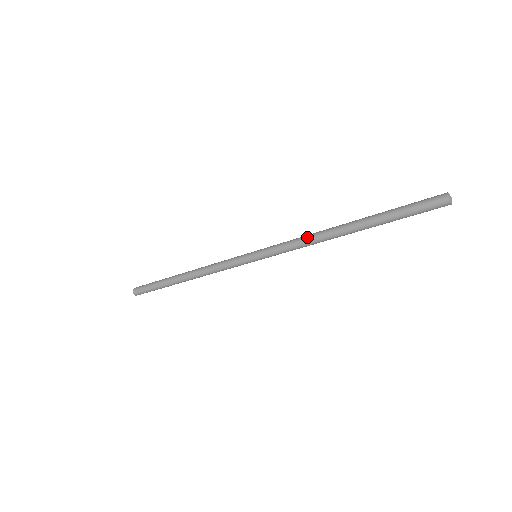
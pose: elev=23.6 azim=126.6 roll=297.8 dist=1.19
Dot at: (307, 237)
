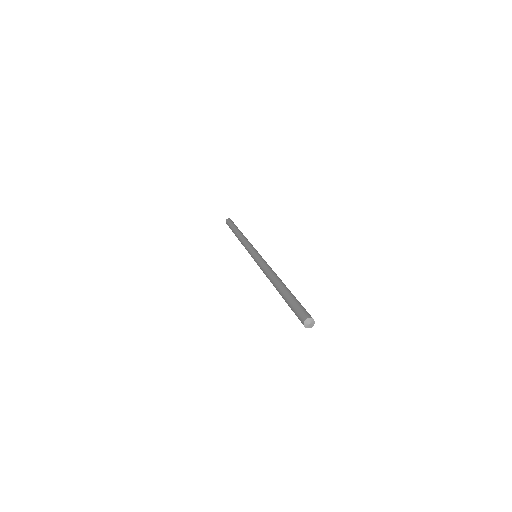
Dot at: occluded
